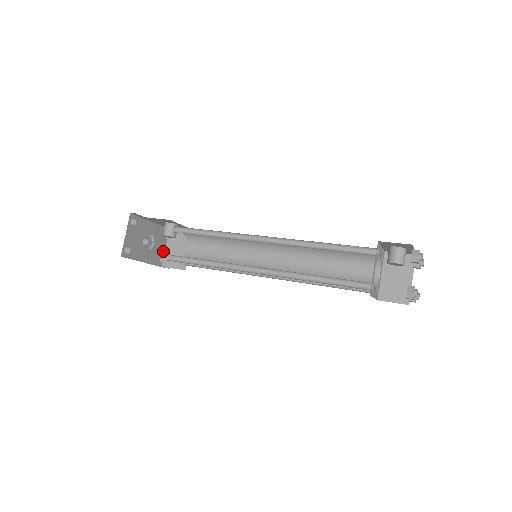
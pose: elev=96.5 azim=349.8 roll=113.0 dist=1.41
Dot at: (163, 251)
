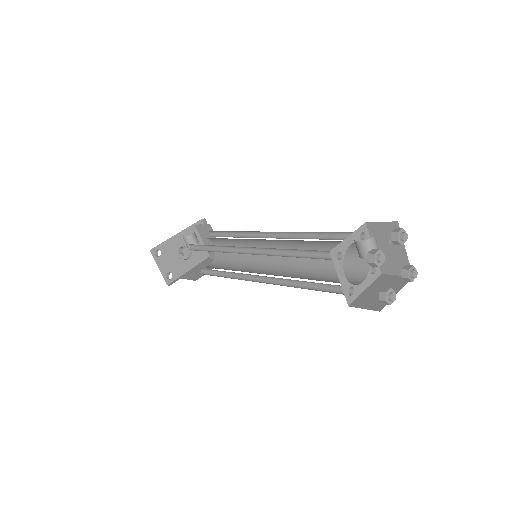
Dot at: occluded
